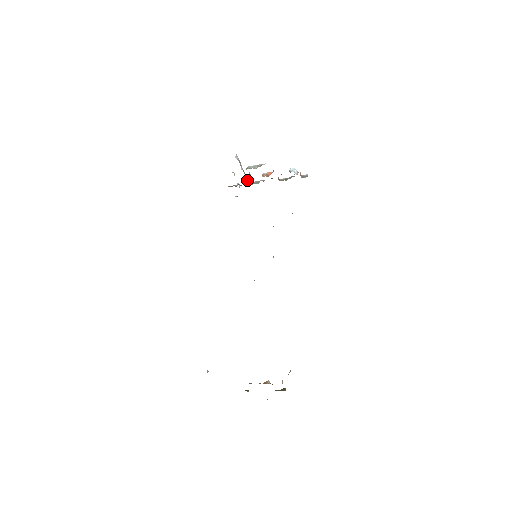
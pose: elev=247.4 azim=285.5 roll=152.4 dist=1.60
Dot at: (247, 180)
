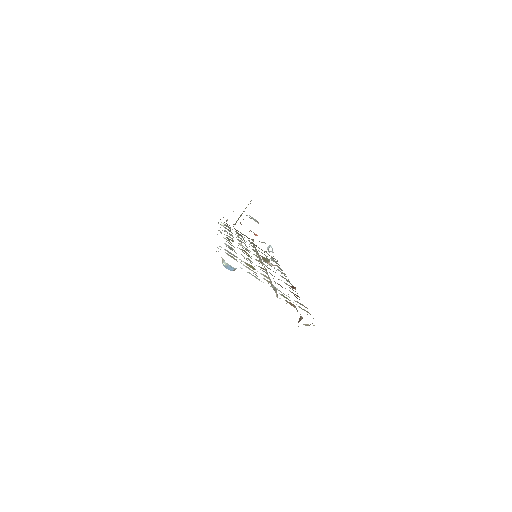
Dot at: (235, 224)
